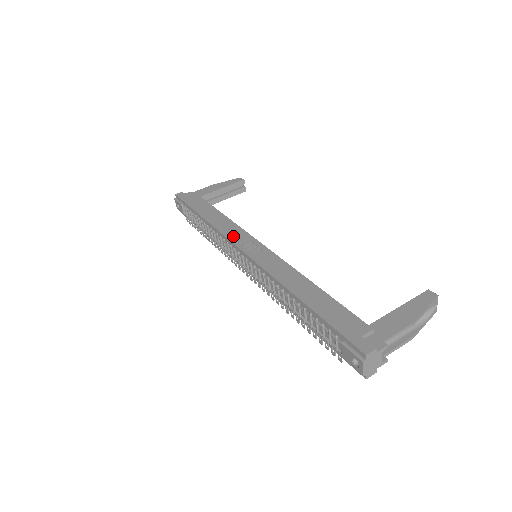
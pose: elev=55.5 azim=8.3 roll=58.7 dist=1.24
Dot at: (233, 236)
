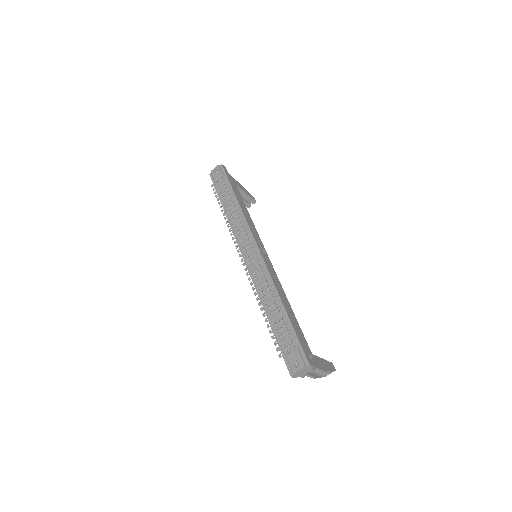
Dot at: (254, 232)
